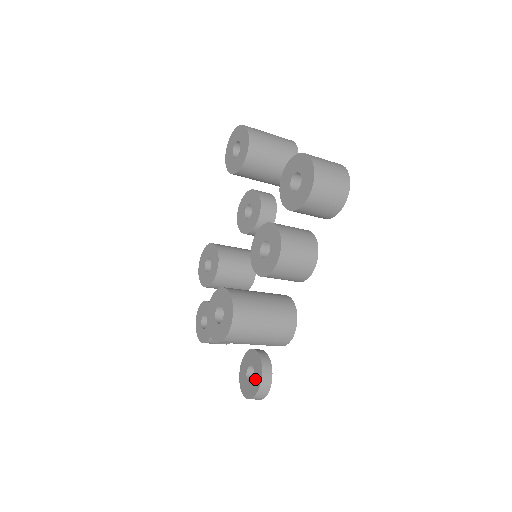
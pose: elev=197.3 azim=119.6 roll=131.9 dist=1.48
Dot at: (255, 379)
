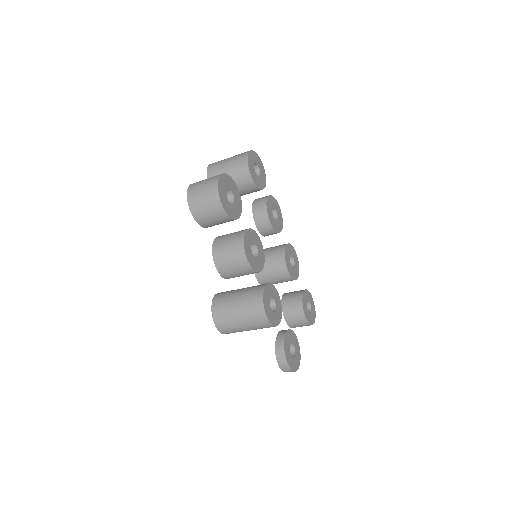
Dot at: occluded
